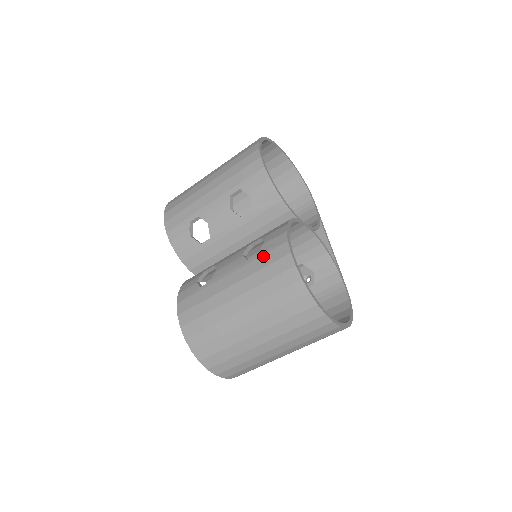
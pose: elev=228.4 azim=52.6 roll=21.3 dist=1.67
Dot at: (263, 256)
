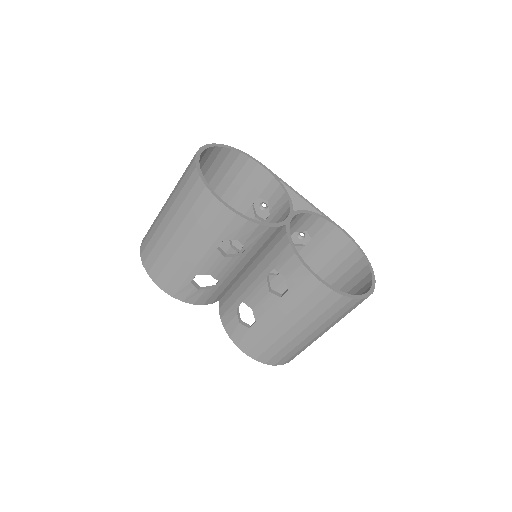
Dot at: (295, 292)
